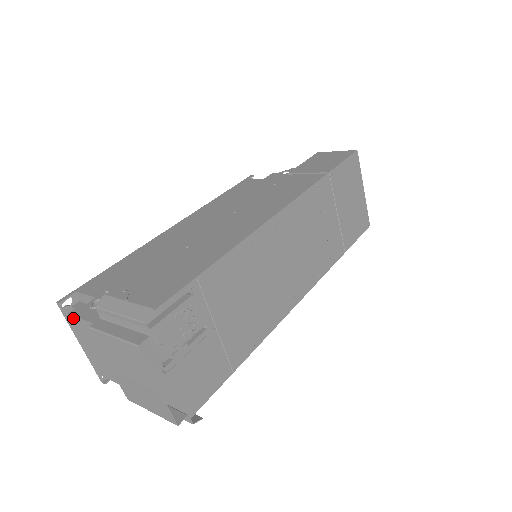
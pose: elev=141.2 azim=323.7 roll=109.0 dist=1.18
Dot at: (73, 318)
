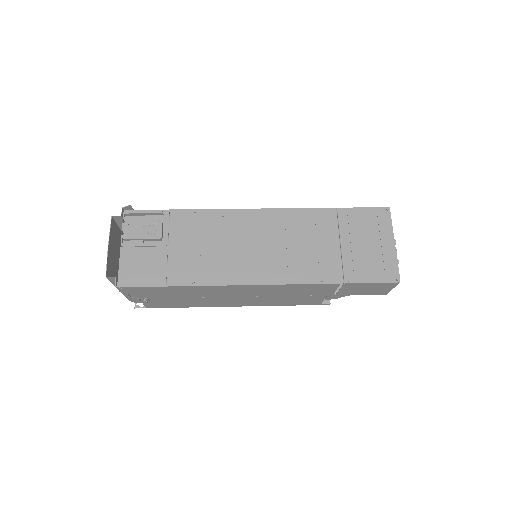
Dot at: occluded
